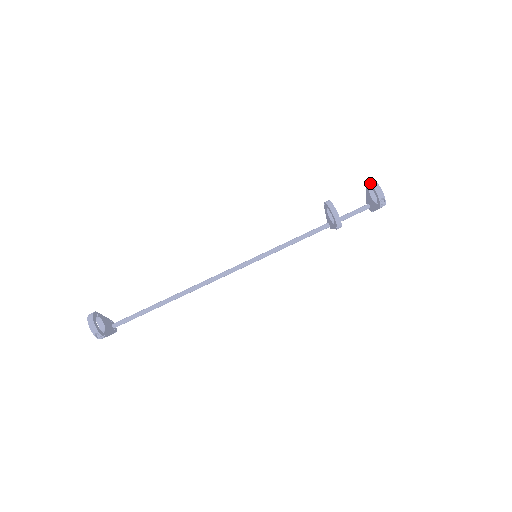
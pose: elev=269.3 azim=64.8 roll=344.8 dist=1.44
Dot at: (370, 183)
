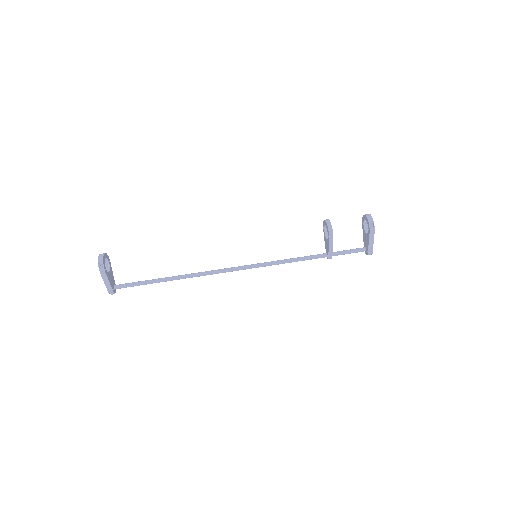
Dot at: (363, 215)
